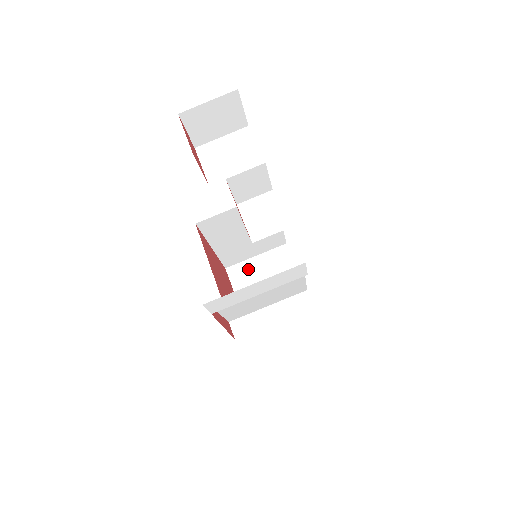
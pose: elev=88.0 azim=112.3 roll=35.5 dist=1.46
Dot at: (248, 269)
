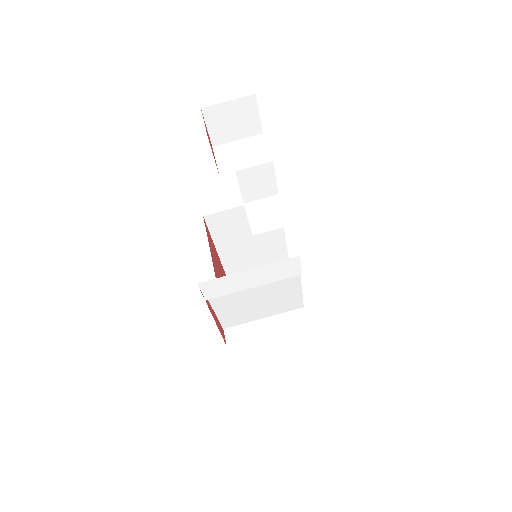
Dot at: occluded
